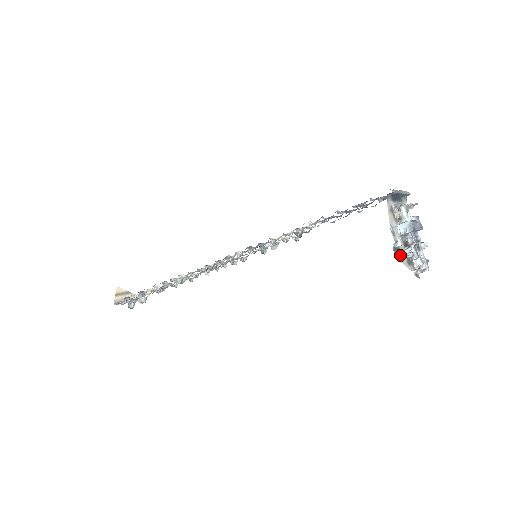
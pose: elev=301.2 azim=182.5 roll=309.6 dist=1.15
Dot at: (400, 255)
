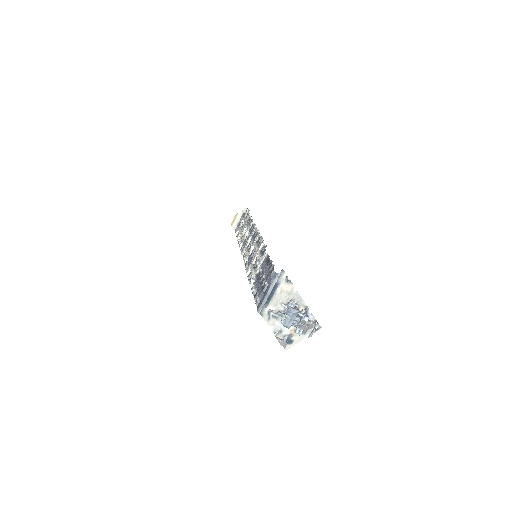
Dot at: (293, 340)
